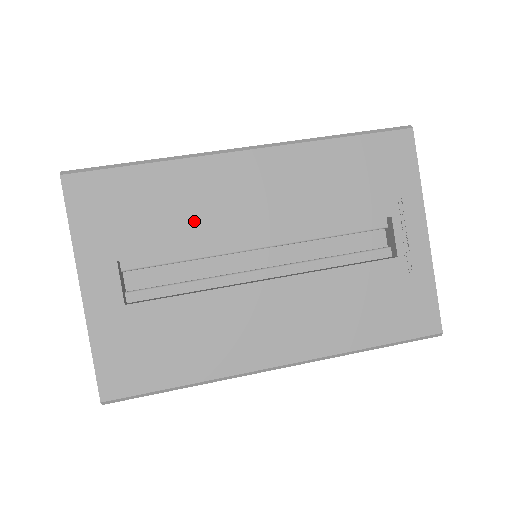
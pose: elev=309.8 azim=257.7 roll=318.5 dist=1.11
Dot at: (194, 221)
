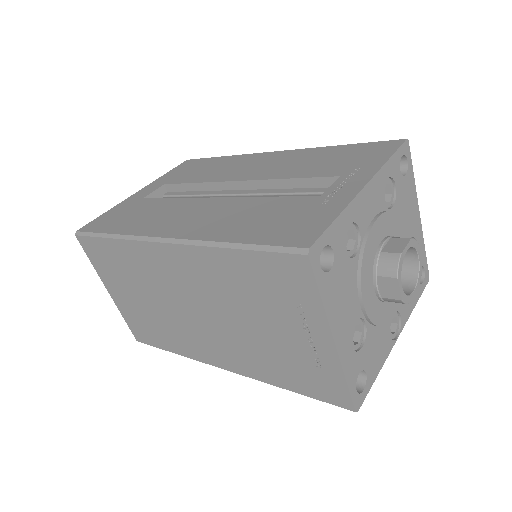
Dot at: (215, 174)
